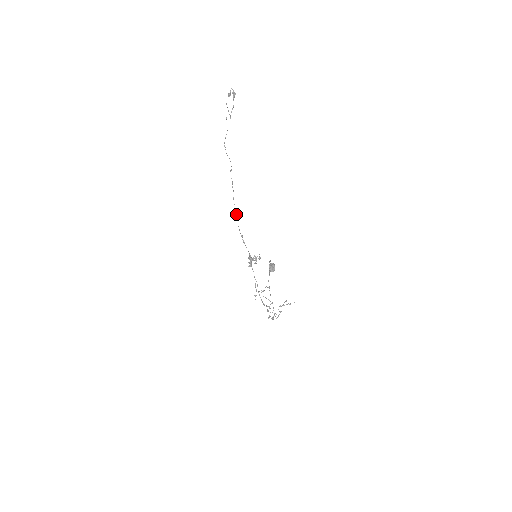
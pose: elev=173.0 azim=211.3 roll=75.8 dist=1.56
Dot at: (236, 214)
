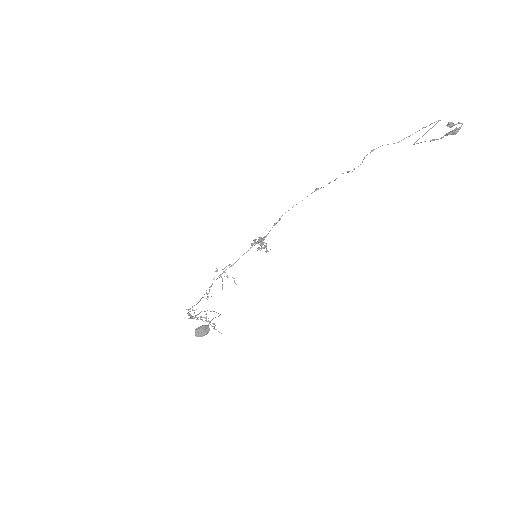
Dot at: occluded
